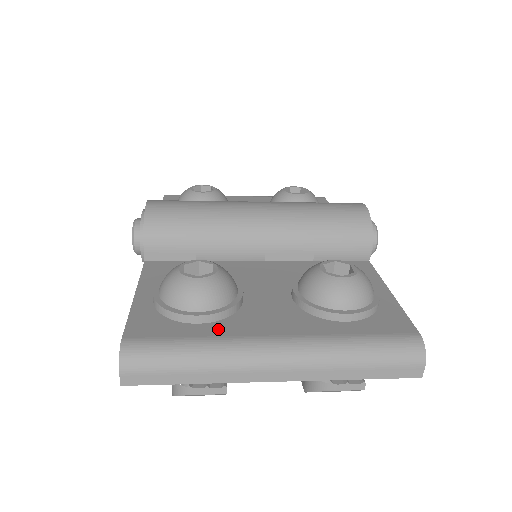
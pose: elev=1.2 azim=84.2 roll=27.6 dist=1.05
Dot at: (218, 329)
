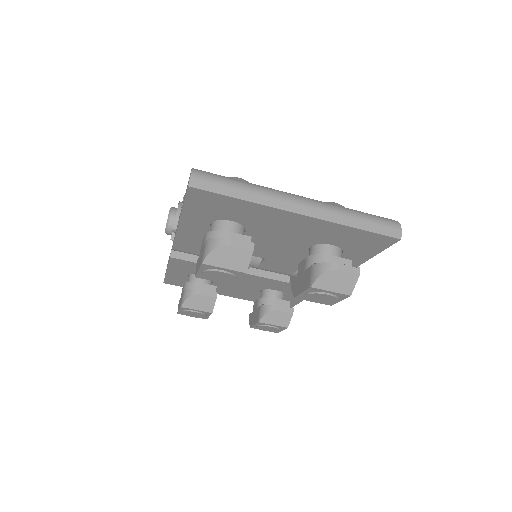
Dot at: occluded
